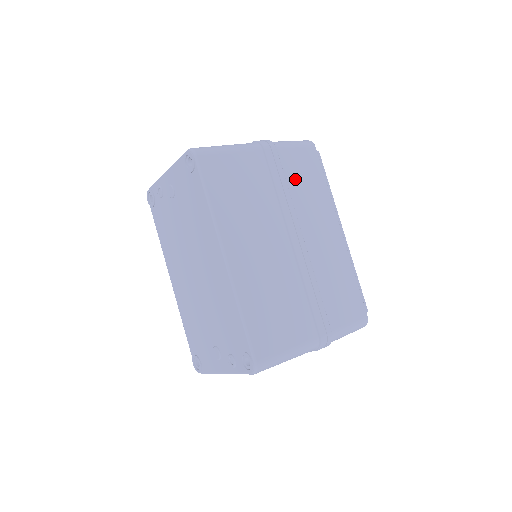
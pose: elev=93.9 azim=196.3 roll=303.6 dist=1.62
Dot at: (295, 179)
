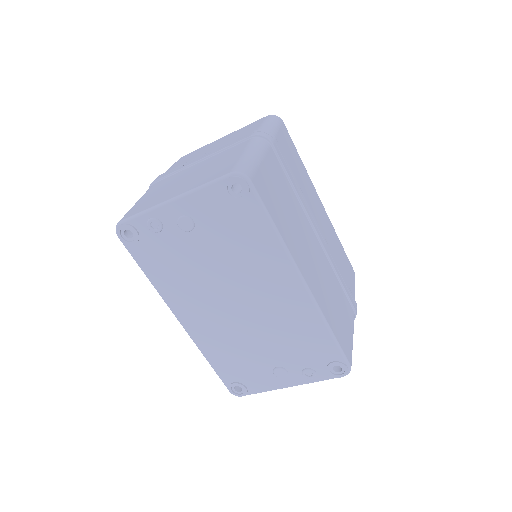
Dot at: (292, 167)
